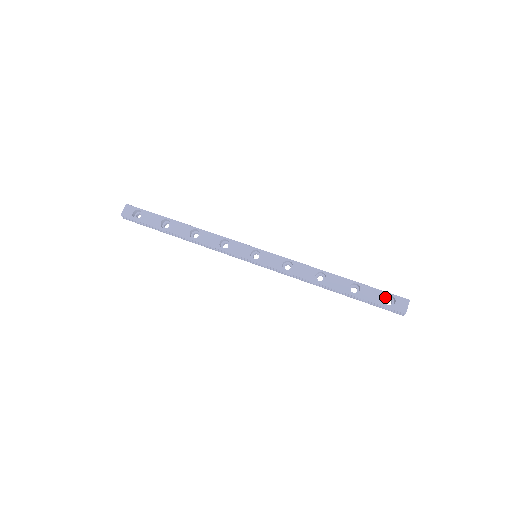
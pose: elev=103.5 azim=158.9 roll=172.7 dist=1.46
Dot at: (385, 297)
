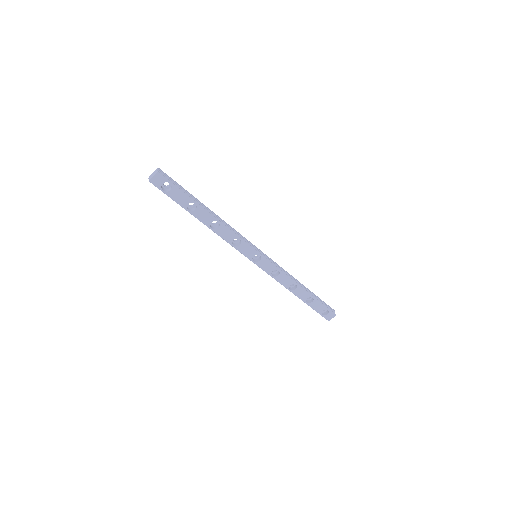
Dot at: occluded
